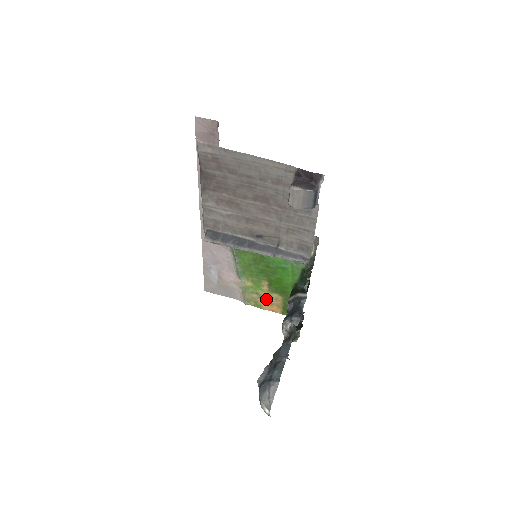
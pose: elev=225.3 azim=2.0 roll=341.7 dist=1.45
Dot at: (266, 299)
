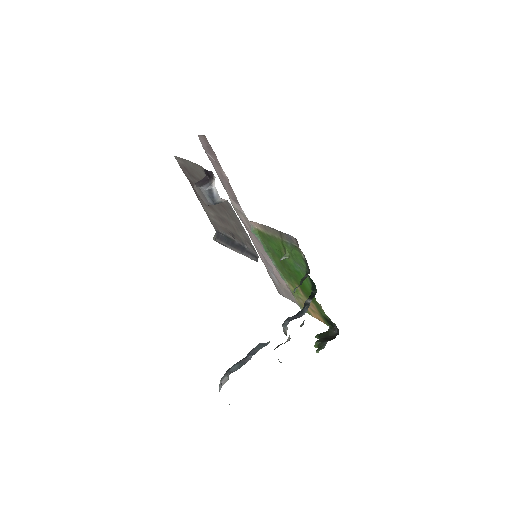
Dot at: occluded
